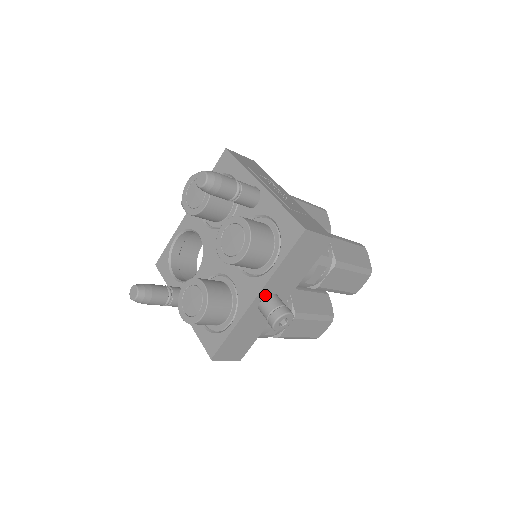
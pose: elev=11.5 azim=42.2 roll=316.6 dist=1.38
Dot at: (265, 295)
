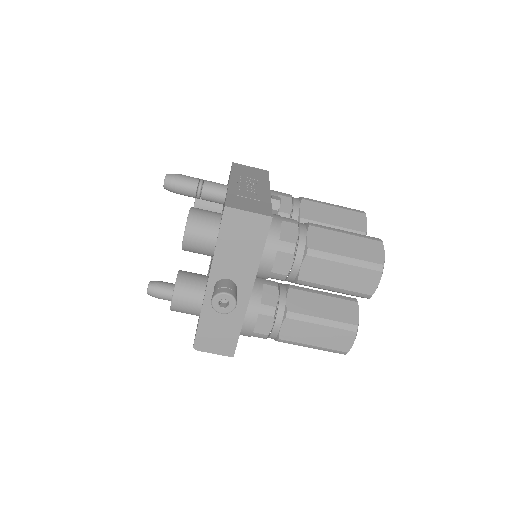
Dot at: (218, 280)
